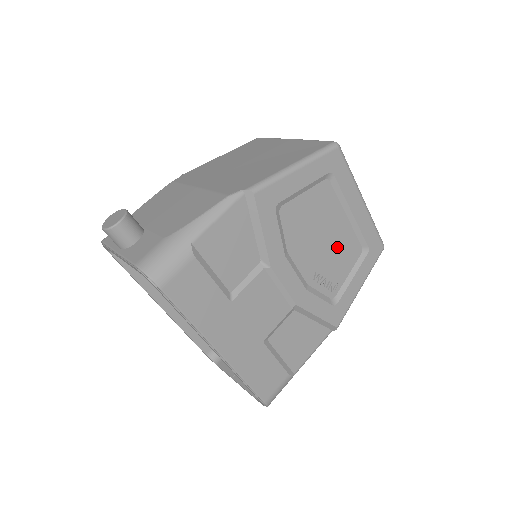
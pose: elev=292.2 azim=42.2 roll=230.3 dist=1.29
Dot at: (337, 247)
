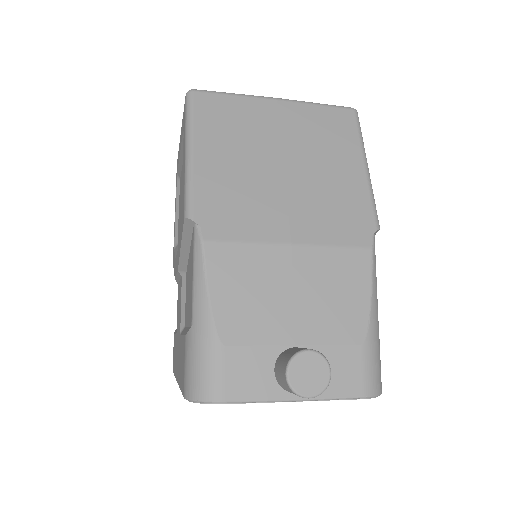
Dot at: occluded
